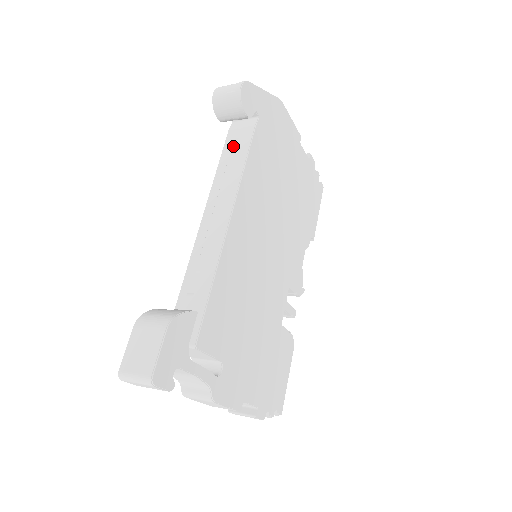
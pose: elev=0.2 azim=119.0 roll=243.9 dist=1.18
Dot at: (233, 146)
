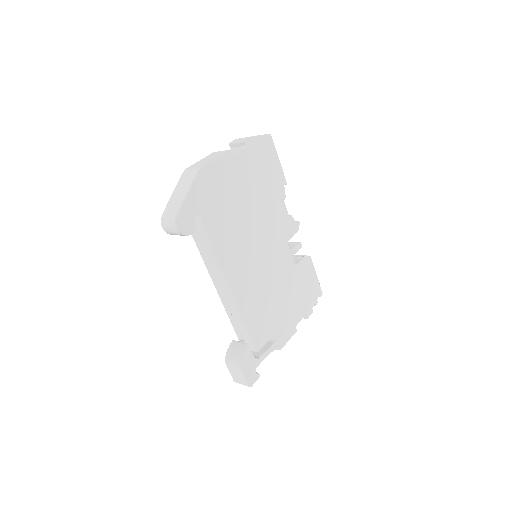
Dot at: (198, 238)
